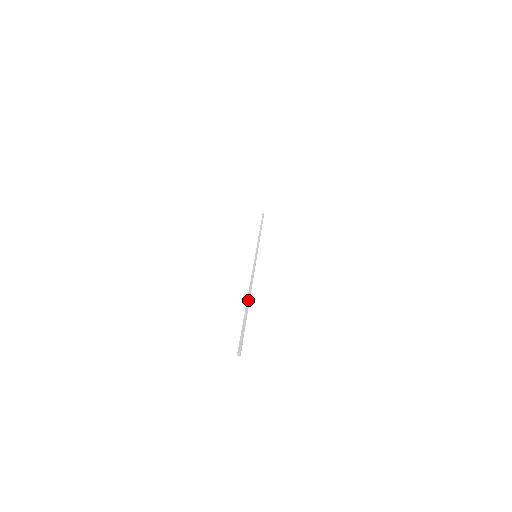
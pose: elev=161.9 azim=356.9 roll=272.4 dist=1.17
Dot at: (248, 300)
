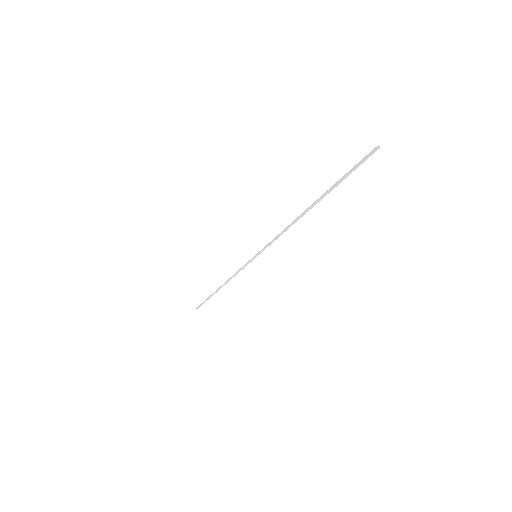
Dot at: (316, 202)
